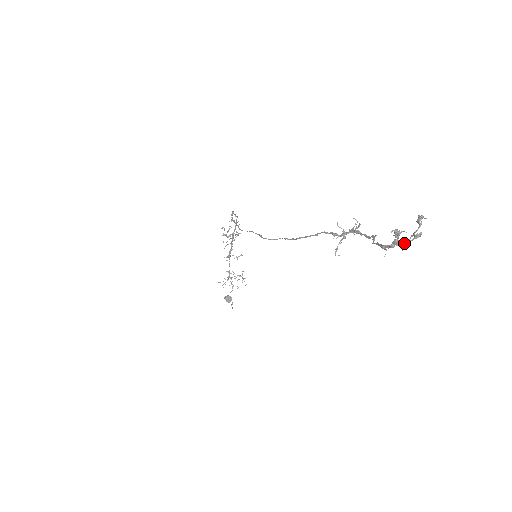
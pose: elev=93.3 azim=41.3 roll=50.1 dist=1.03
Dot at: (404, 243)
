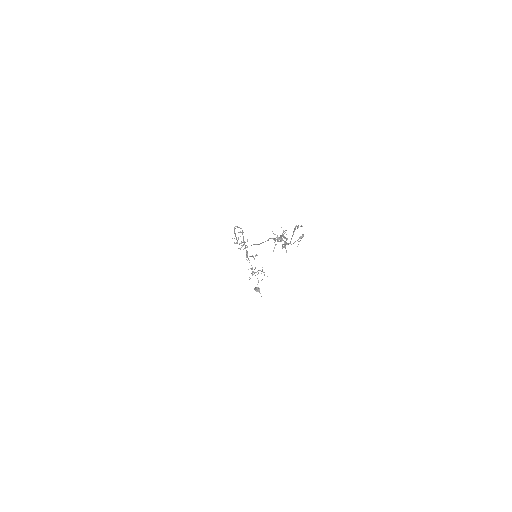
Dot at: occluded
